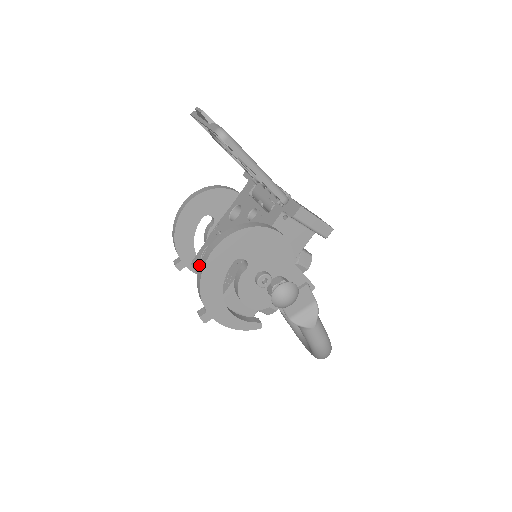
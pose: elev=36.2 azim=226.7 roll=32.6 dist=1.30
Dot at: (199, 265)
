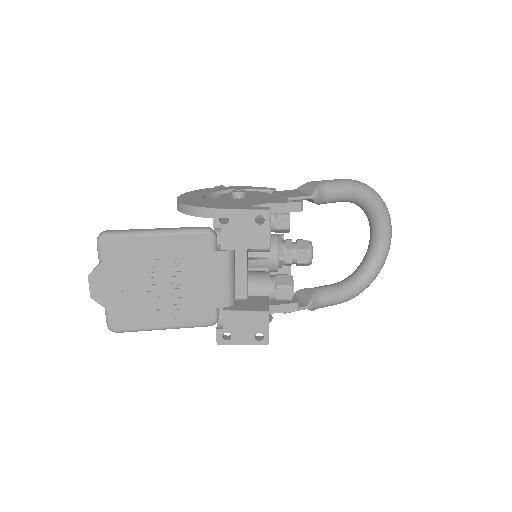
Dot at: occluded
